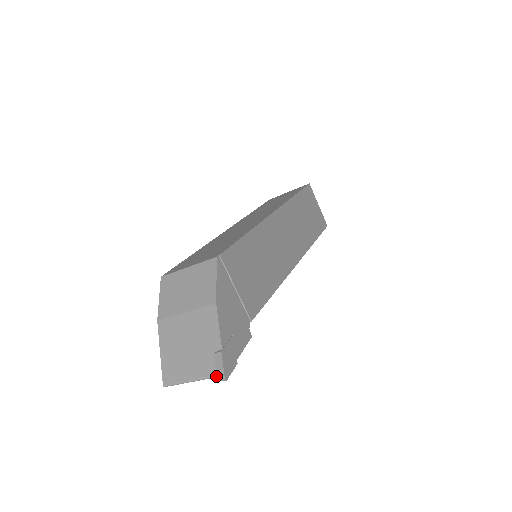
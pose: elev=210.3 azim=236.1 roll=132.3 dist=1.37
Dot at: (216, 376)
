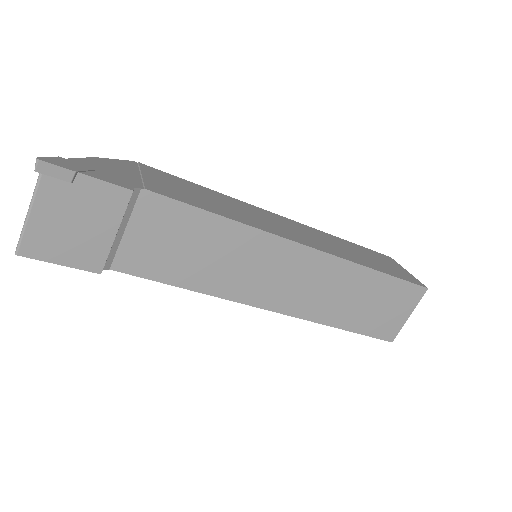
Dot at: (39, 174)
